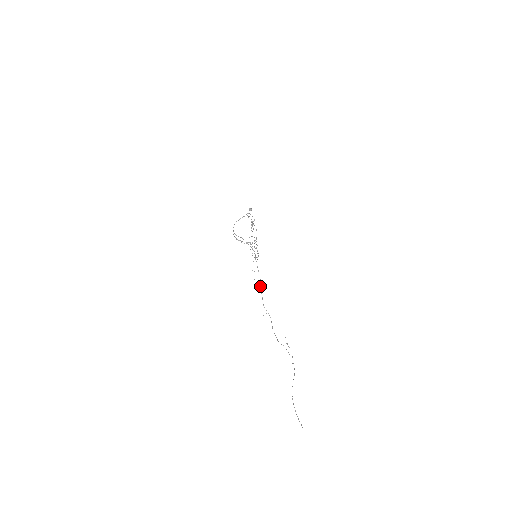
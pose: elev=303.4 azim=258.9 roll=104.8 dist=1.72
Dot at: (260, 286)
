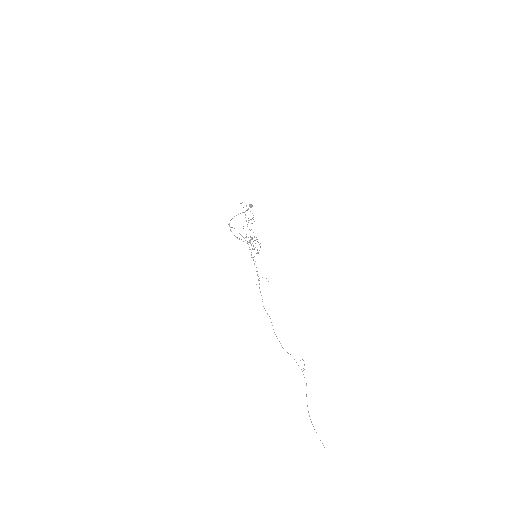
Dot at: occluded
